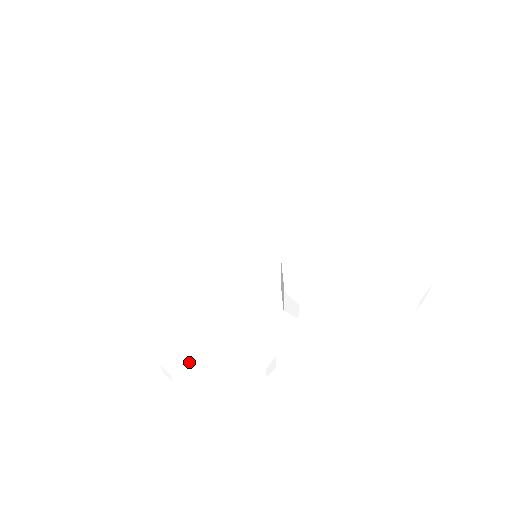
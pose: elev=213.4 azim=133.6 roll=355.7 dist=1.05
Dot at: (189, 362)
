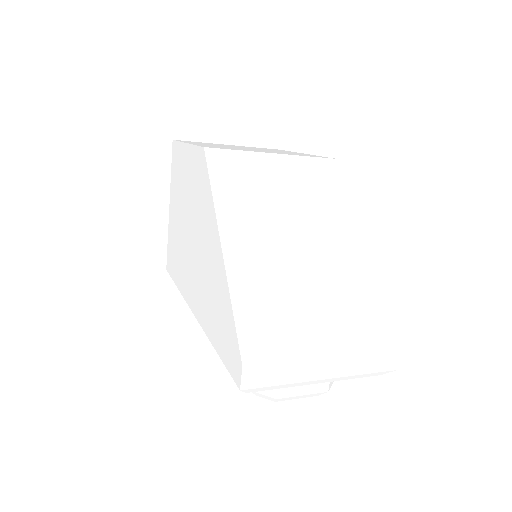
Dot at: occluded
